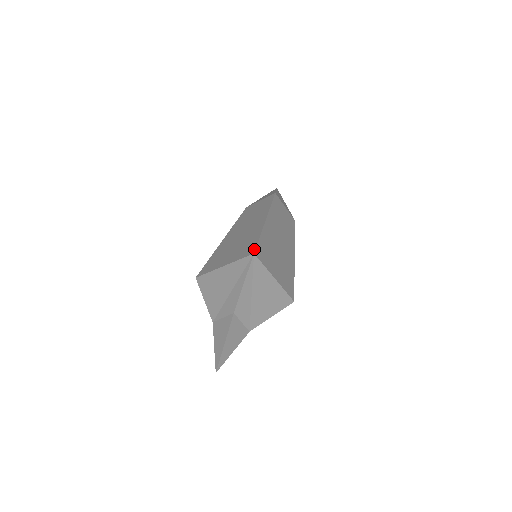
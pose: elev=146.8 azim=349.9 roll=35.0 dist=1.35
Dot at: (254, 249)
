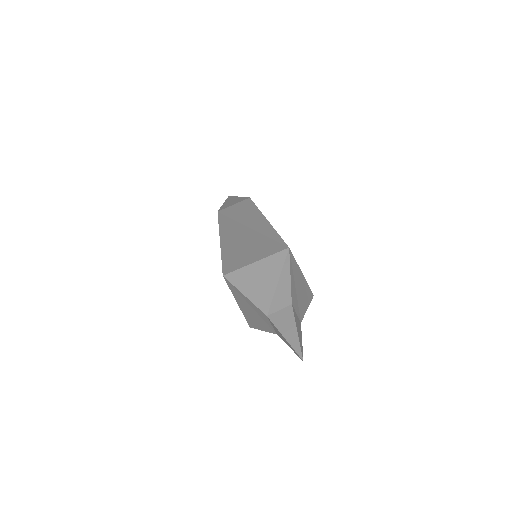
Dot at: (285, 244)
